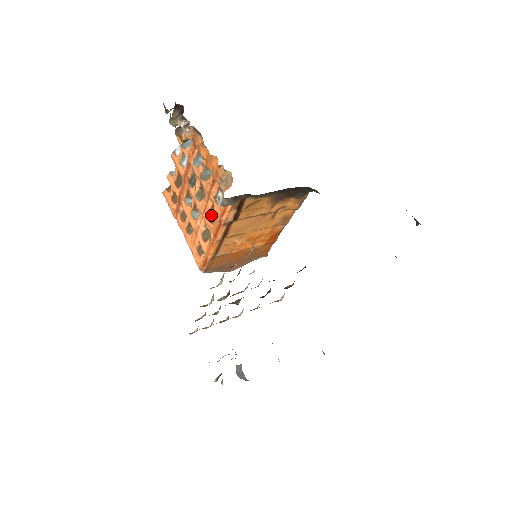
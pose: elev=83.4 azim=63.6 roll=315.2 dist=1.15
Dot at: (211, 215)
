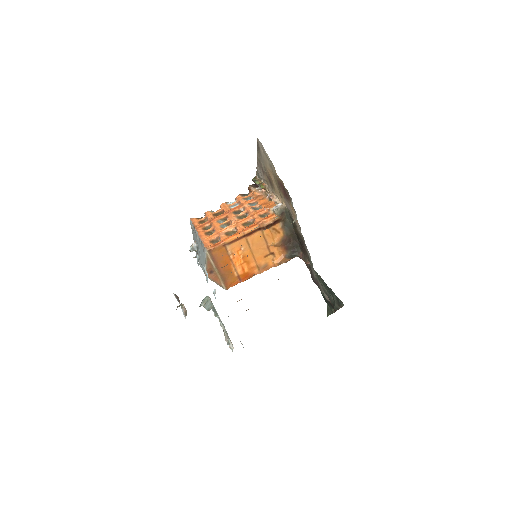
Dot at: (246, 224)
